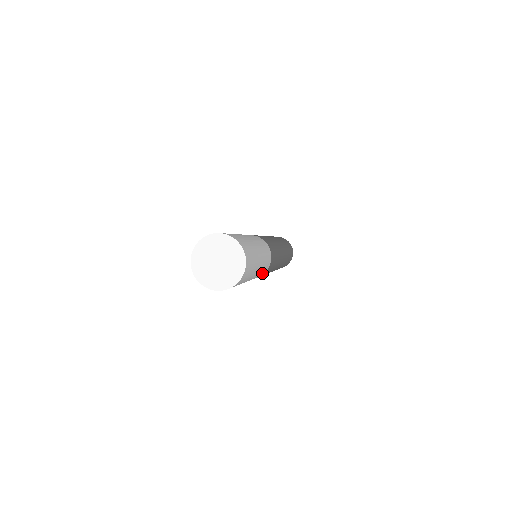
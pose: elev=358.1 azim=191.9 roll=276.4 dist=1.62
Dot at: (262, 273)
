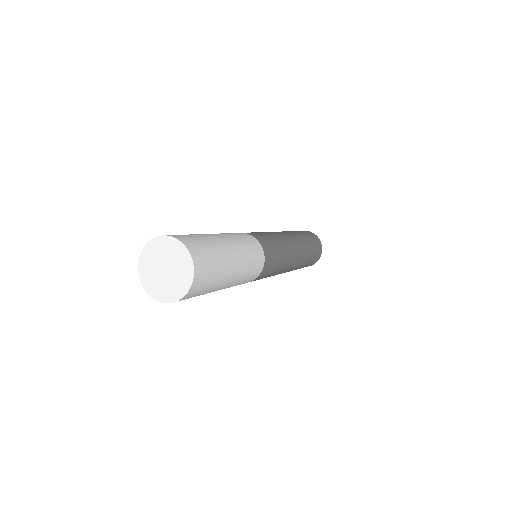
Dot at: (256, 268)
